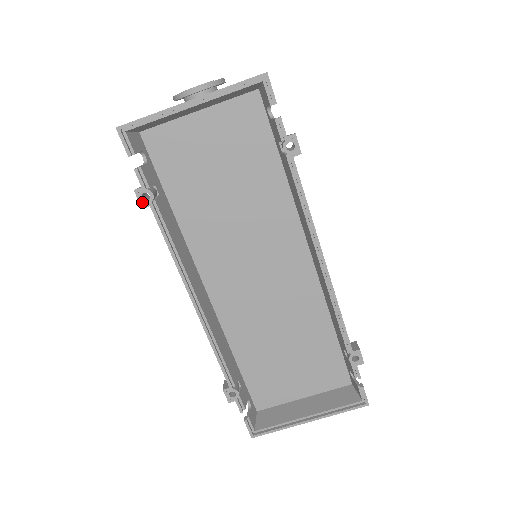
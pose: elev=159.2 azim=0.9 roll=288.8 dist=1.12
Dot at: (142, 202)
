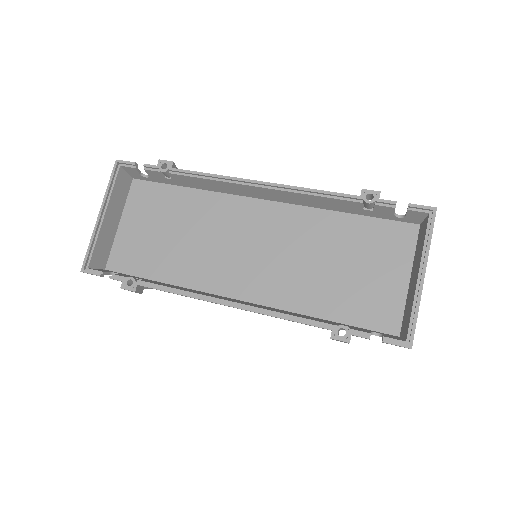
Dot at: (131, 288)
